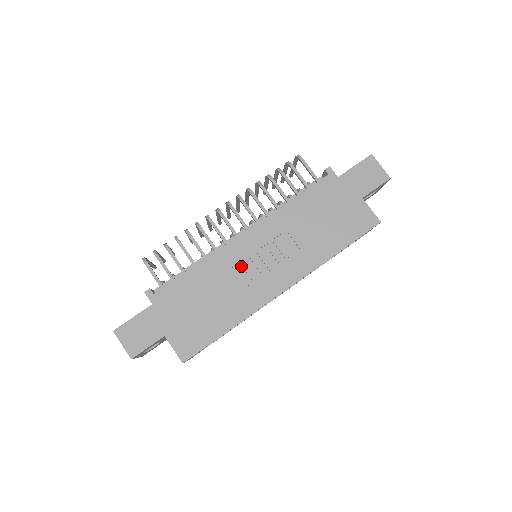
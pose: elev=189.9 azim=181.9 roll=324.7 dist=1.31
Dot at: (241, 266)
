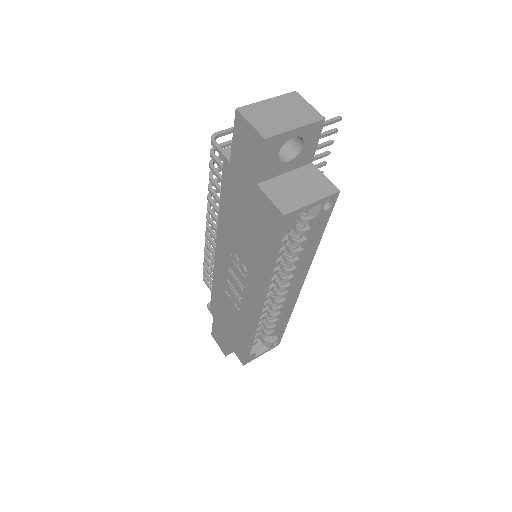
Dot at: (230, 284)
